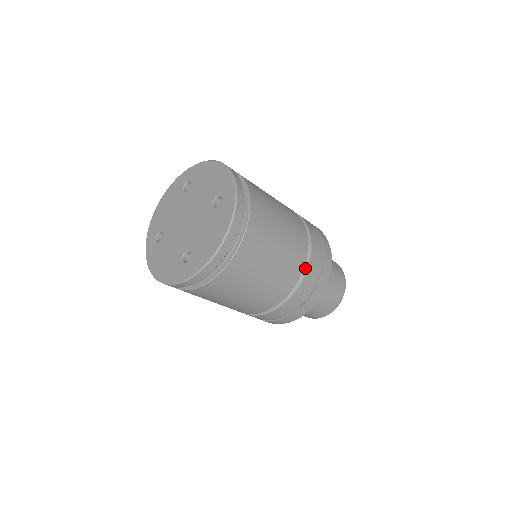
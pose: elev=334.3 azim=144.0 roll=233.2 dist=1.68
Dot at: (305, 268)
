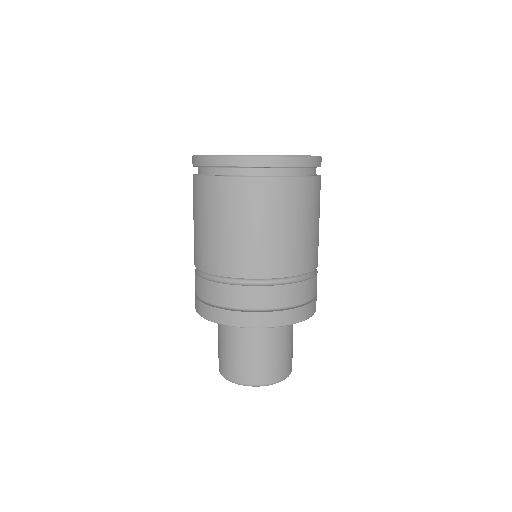
Dot at: occluded
